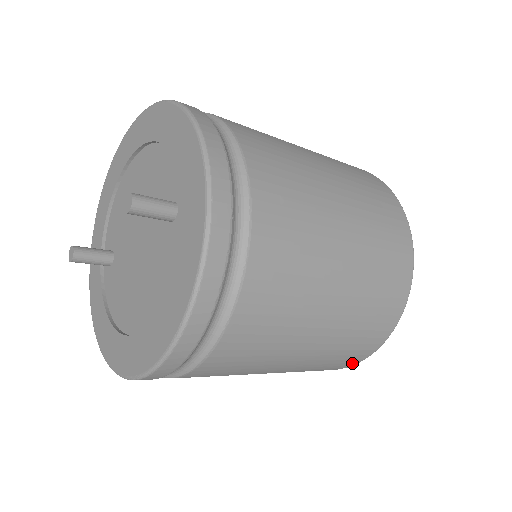
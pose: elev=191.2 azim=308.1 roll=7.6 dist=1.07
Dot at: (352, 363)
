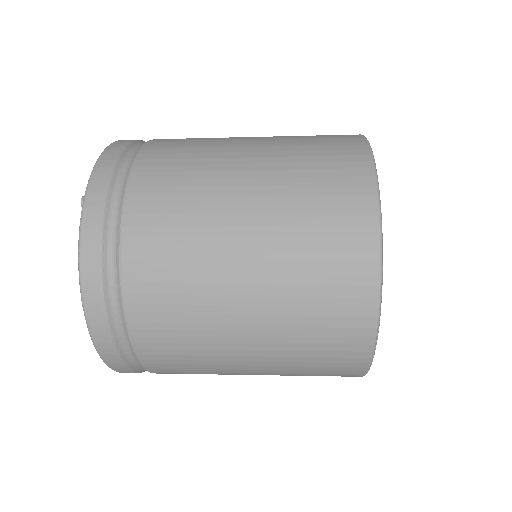
Dot at: (365, 310)
